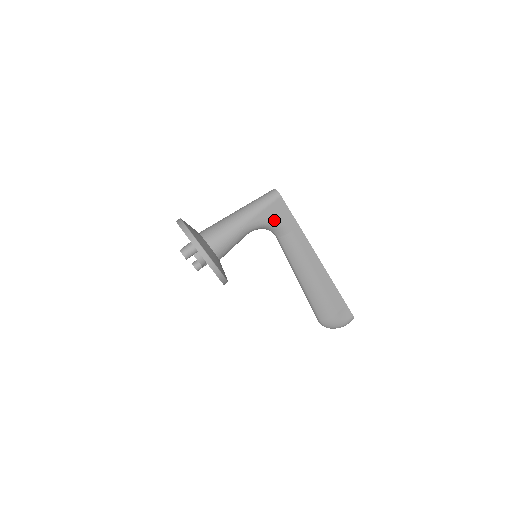
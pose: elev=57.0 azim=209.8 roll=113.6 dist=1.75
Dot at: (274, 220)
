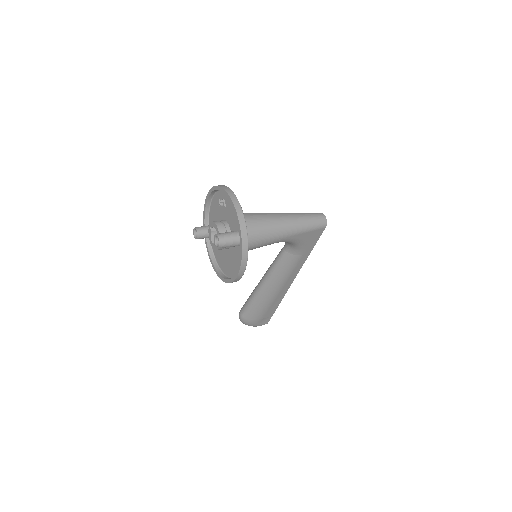
Dot at: (302, 242)
